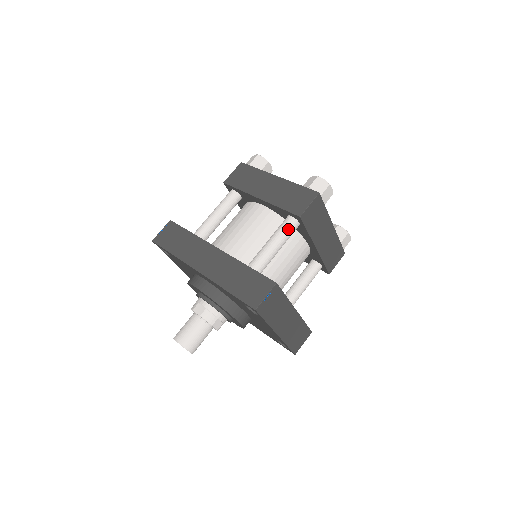
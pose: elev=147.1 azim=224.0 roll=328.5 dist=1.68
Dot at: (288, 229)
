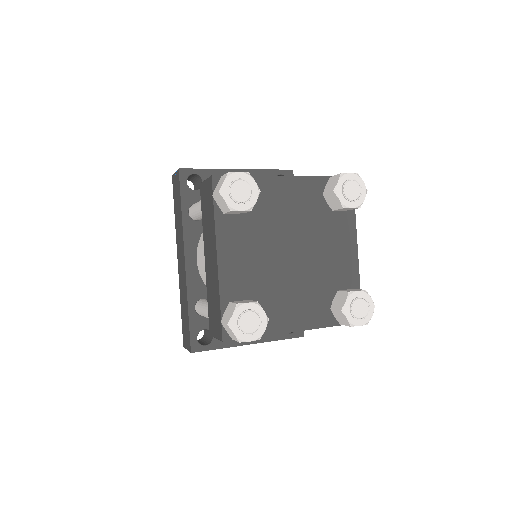
Dot at: occluded
